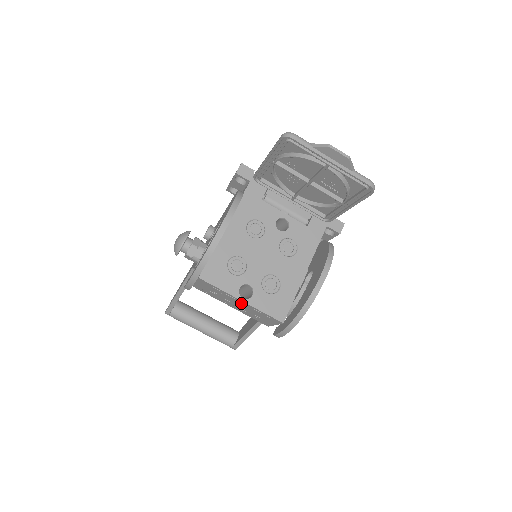
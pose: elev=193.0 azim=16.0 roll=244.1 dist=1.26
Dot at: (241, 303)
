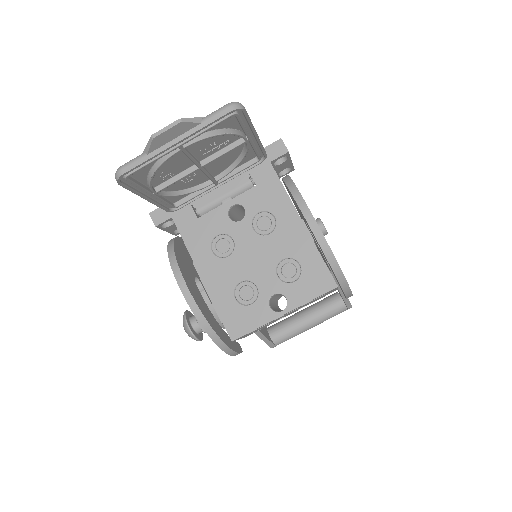
Dot at: occluded
